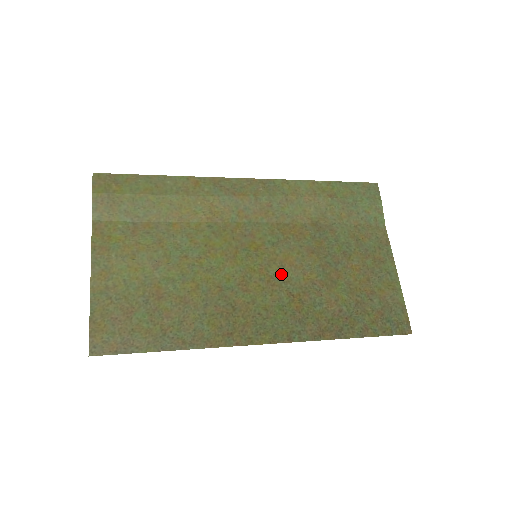
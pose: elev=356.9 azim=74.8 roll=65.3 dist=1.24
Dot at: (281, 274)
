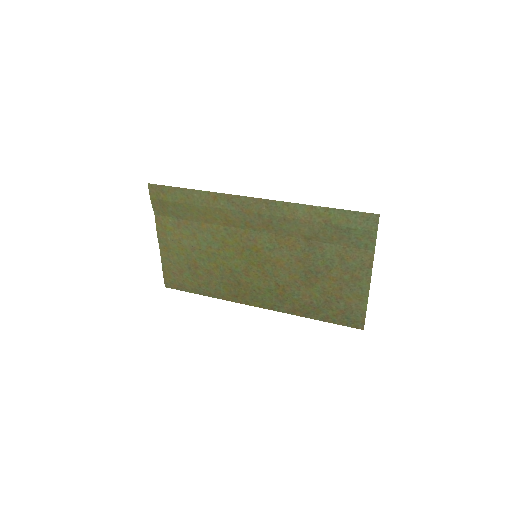
Dot at: (273, 271)
